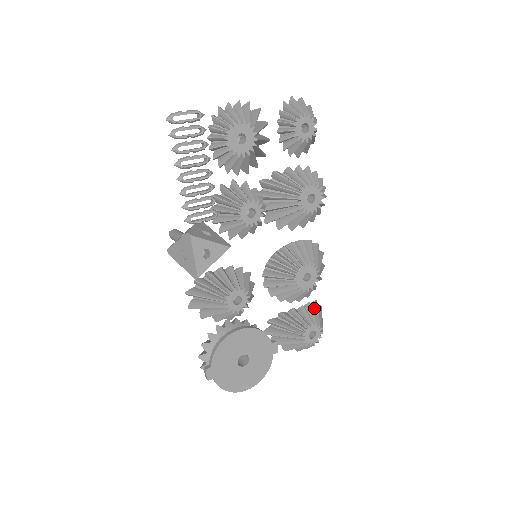
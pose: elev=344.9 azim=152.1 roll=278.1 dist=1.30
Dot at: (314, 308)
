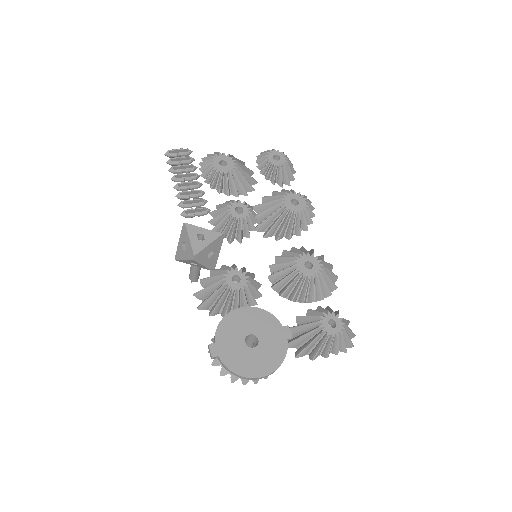
Dot at: (335, 312)
